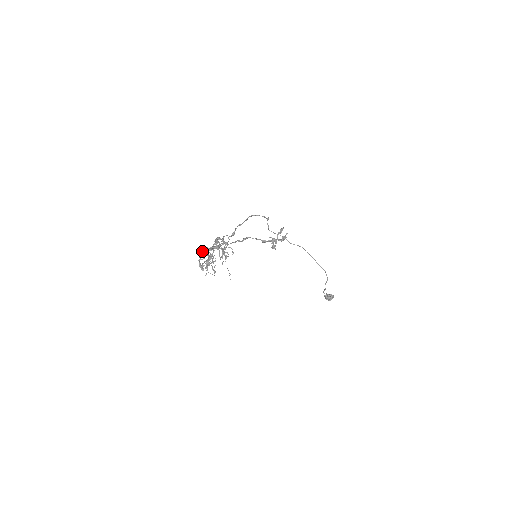
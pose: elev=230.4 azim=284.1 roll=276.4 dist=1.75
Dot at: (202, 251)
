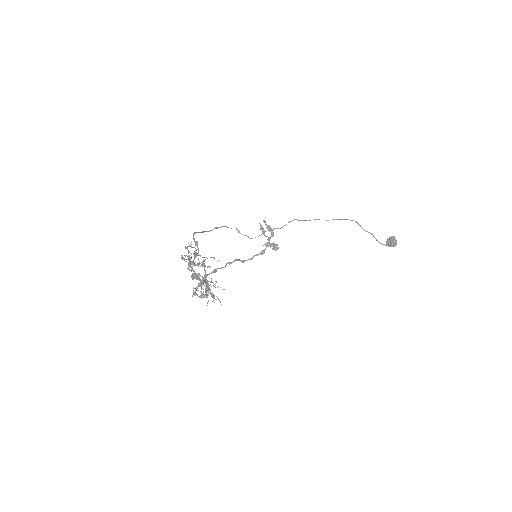
Dot at: (193, 288)
